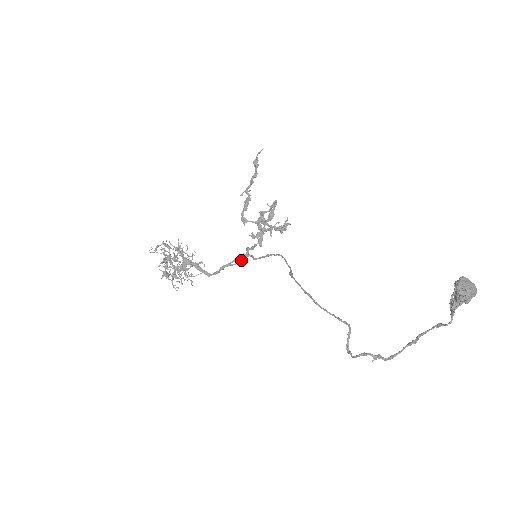
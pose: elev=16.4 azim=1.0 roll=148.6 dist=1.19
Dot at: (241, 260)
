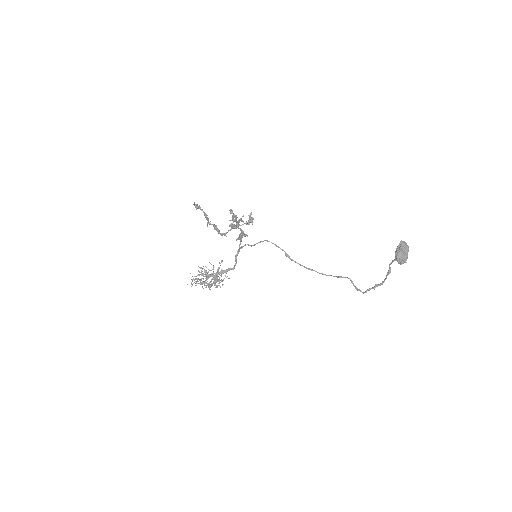
Dot at: (240, 244)
